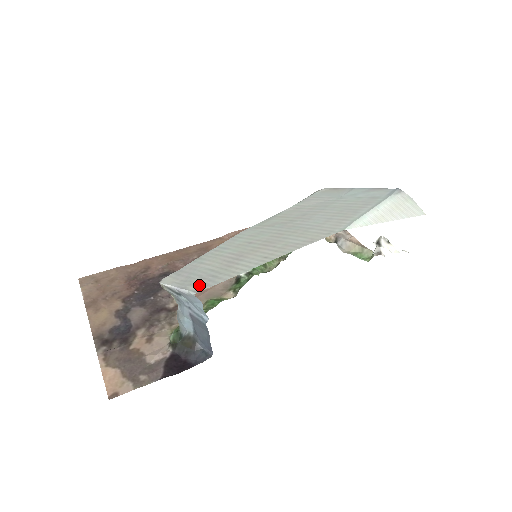
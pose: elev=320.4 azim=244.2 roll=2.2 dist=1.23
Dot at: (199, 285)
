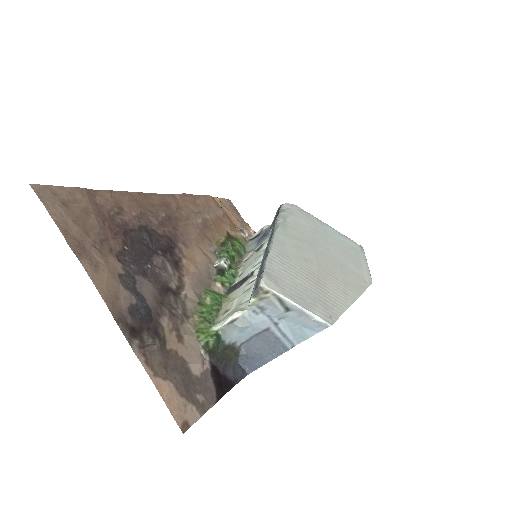
Dot at: (322, 312)
